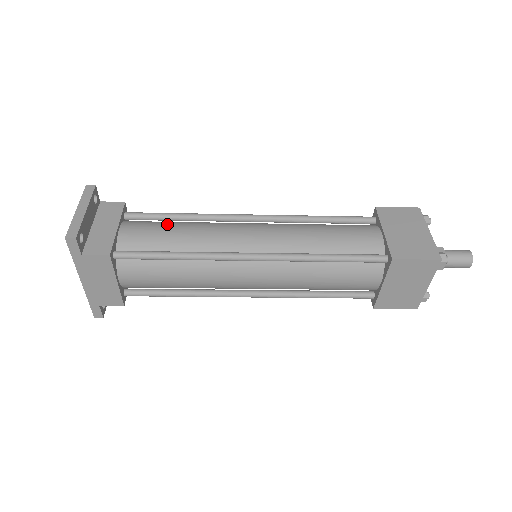
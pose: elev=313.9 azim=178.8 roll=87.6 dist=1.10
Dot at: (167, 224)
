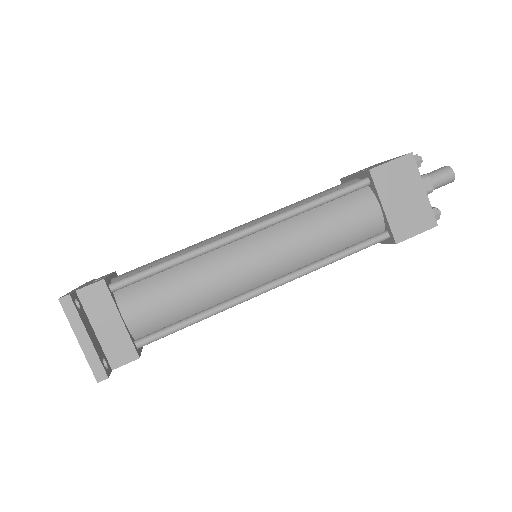
Dot at: (166, 286)
